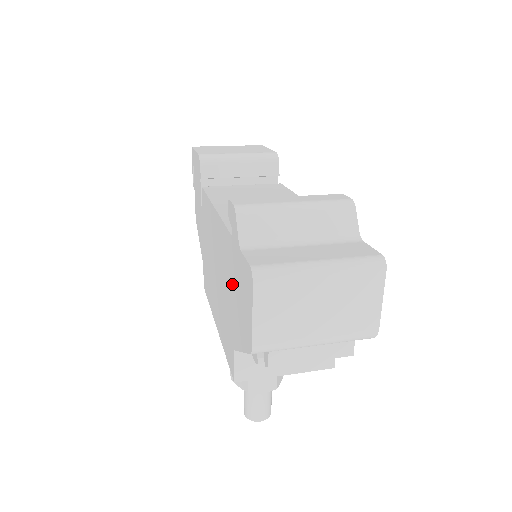
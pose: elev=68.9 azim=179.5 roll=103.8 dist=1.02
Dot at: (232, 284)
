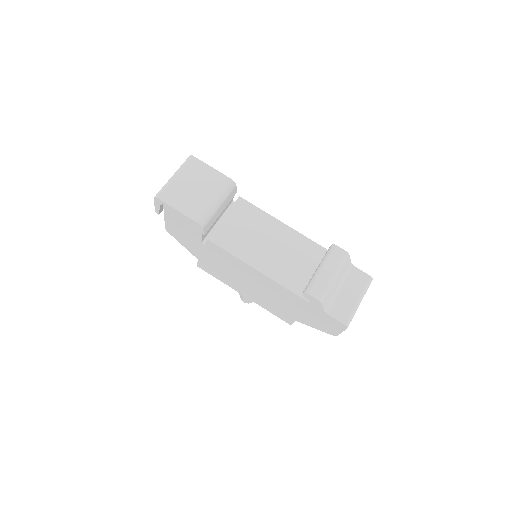
Dot at: (302, 310)
